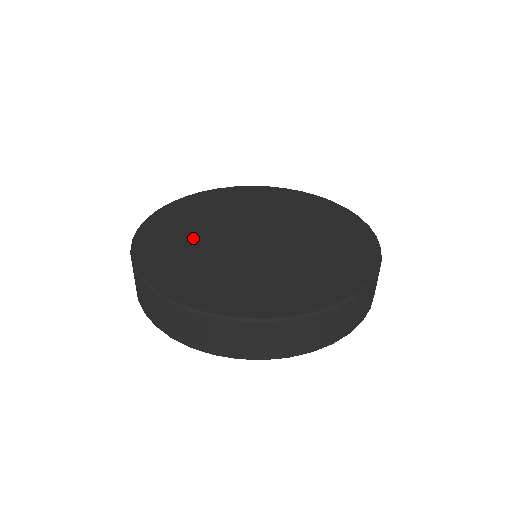
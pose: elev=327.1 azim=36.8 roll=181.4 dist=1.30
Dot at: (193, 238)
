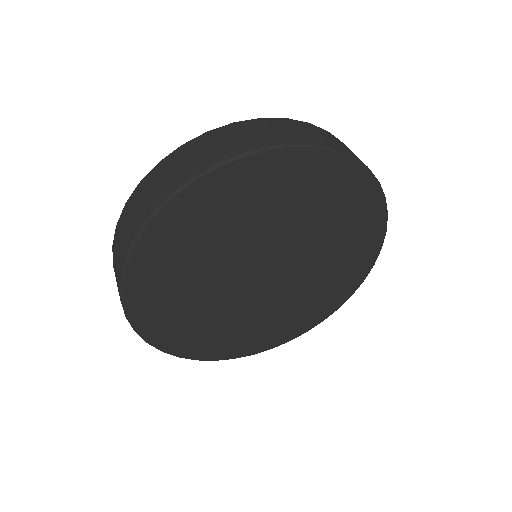
Dot at: occluded
